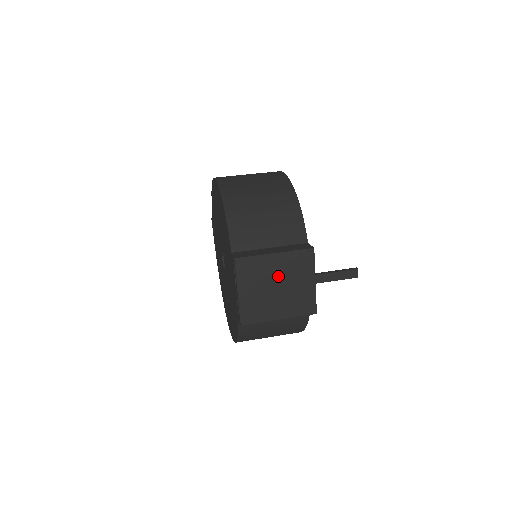
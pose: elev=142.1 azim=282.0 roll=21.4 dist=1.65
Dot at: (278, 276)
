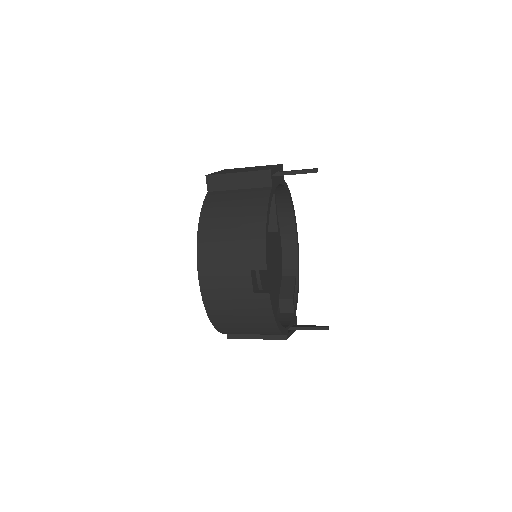
Dot at: occluded
